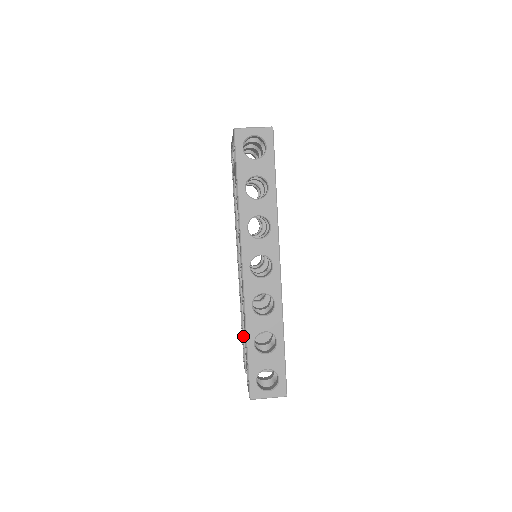
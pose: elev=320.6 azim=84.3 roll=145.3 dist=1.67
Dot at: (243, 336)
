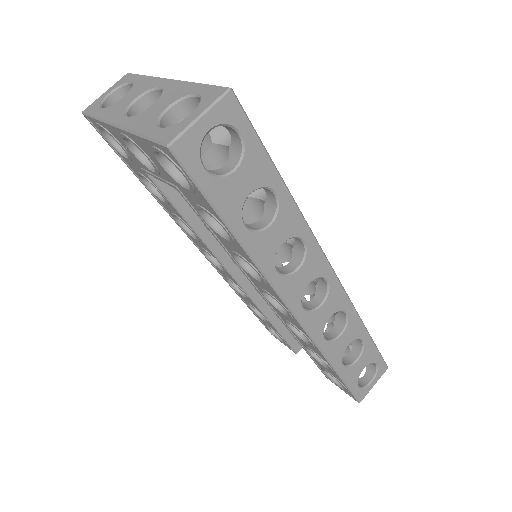
Dot at: (276, 330)
